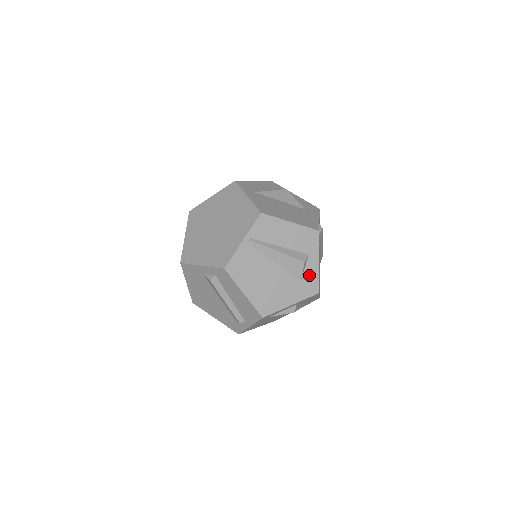
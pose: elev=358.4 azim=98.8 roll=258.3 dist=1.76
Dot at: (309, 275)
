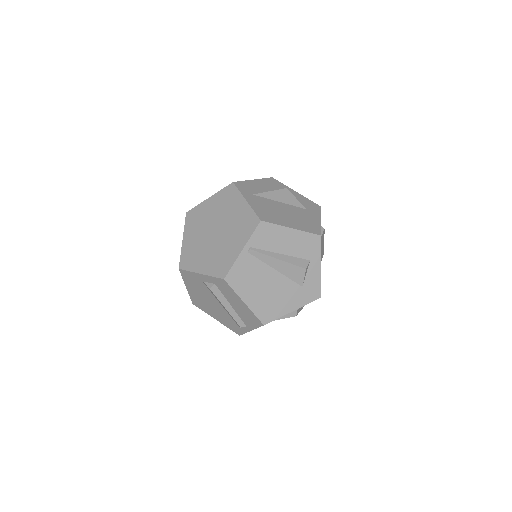
Dot at: (310, 281)
